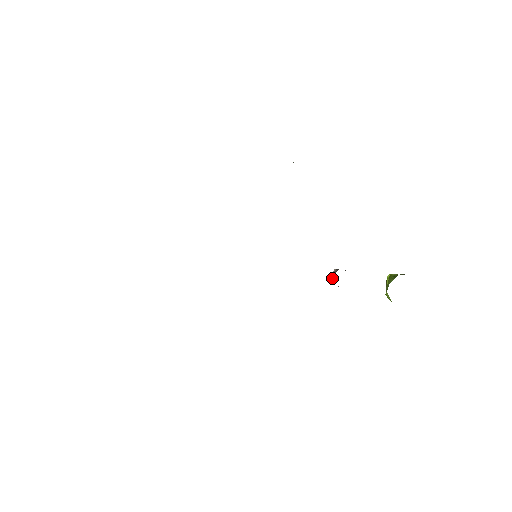
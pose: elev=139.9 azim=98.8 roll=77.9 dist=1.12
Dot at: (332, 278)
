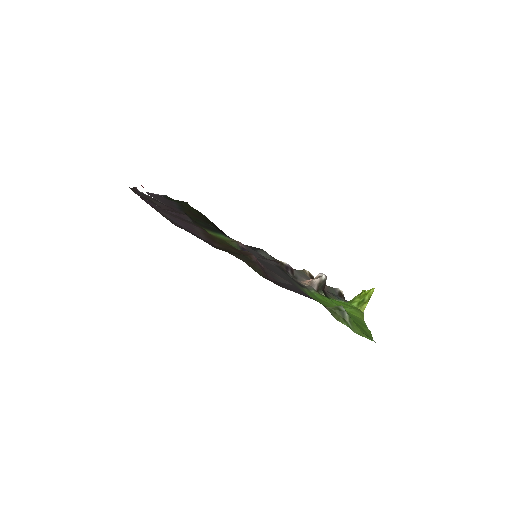
Dot at: (314, 278)
